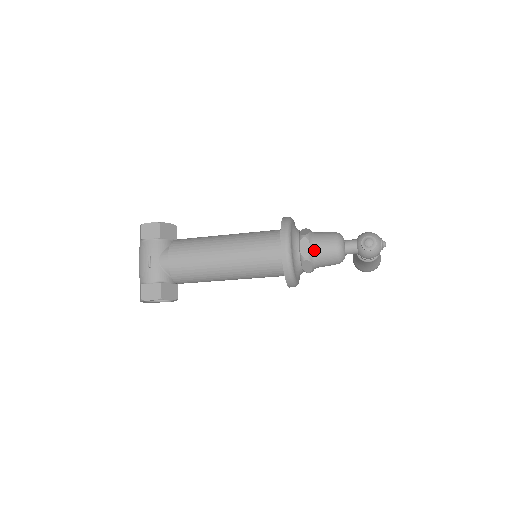
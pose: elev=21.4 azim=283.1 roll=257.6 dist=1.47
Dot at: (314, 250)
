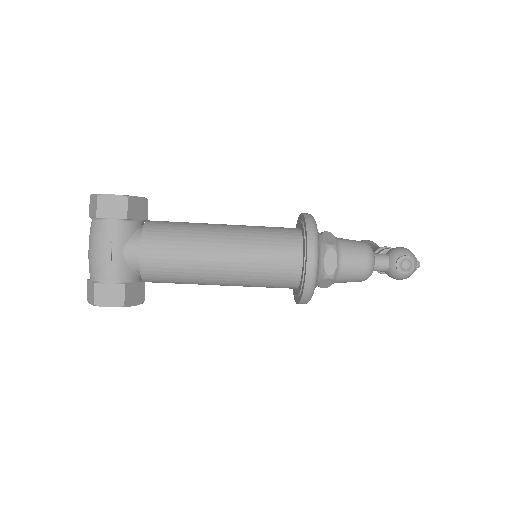
Dot at: (341, 266)
